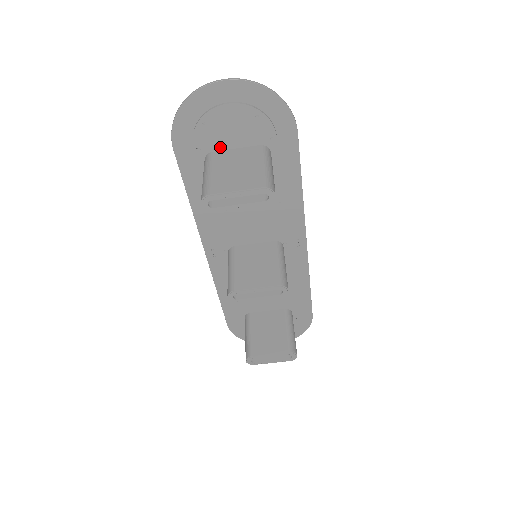
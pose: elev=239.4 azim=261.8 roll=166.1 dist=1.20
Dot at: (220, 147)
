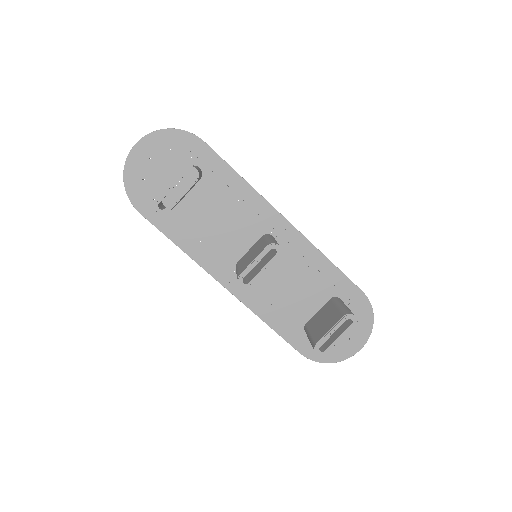
Dot at: occluded
